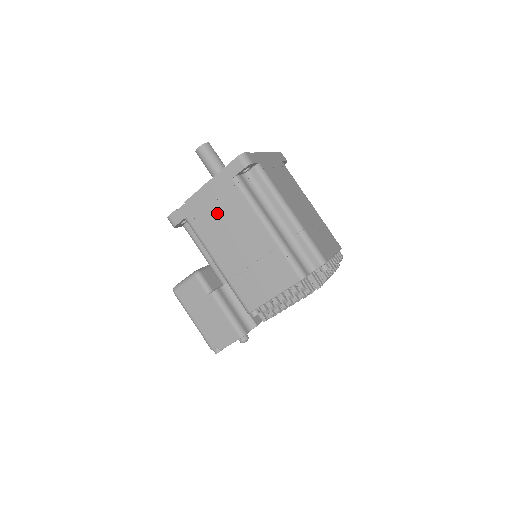
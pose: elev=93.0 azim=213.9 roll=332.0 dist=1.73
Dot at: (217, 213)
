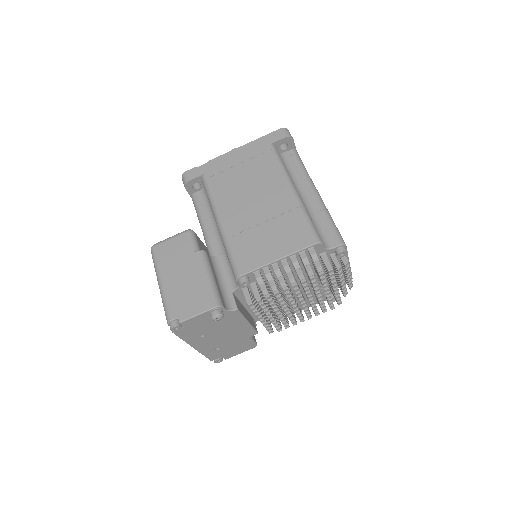
Dot at: (240, 172)
